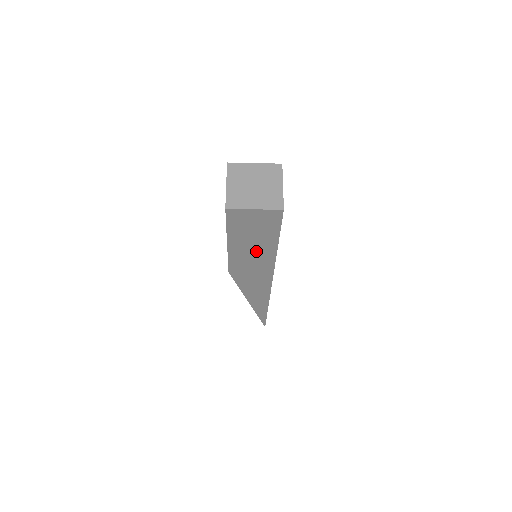
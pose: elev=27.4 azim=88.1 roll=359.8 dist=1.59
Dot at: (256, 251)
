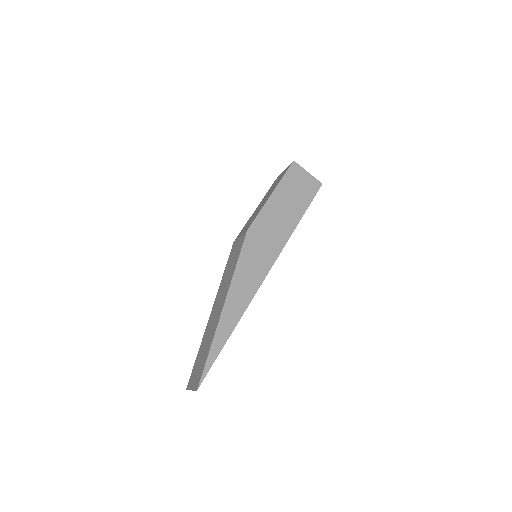
Dot at: (284, 215)
